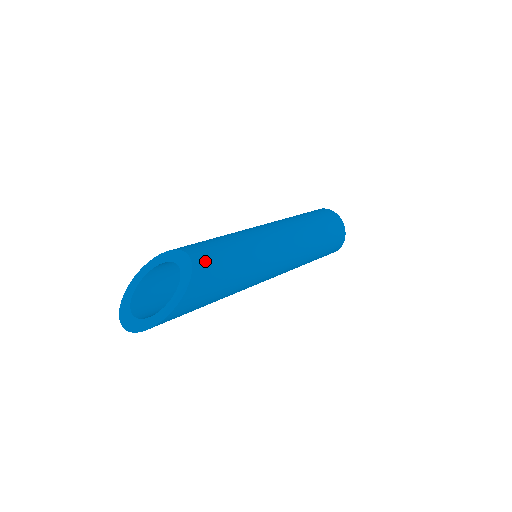
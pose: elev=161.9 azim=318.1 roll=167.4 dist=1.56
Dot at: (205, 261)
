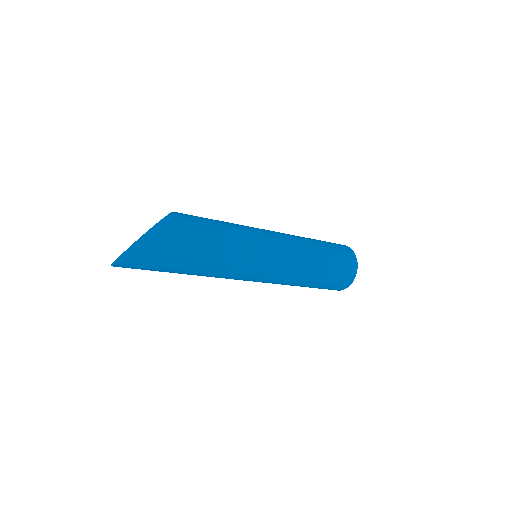
Dot at: (187, 214)
